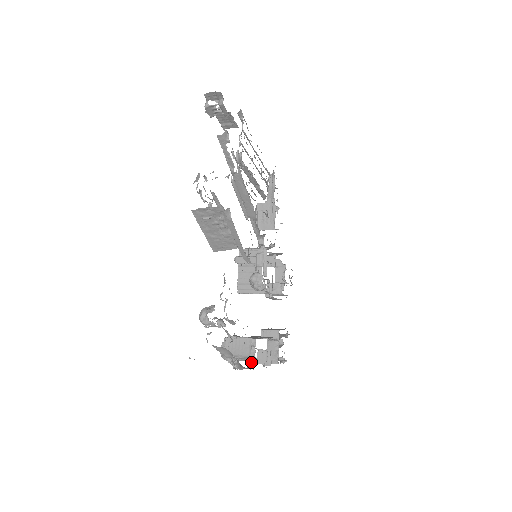
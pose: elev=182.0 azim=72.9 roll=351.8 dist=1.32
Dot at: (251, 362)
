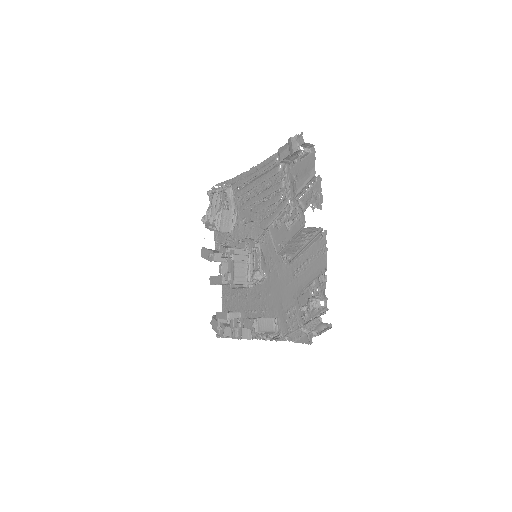
Dot at: (269, 336)
